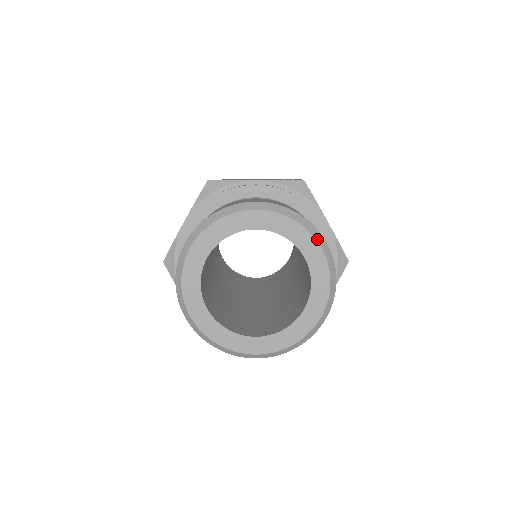
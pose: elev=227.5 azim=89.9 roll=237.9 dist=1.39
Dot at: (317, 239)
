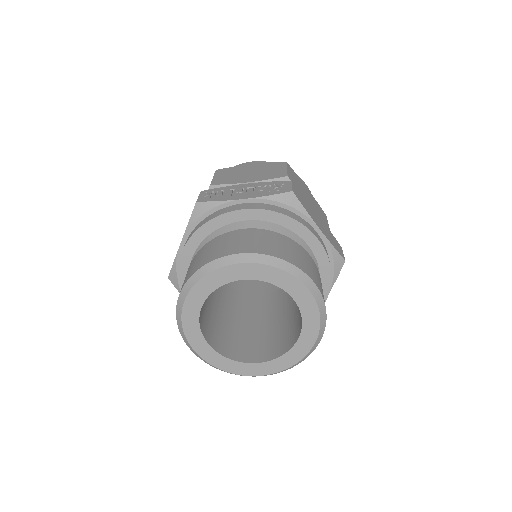
Dot at: (303, 282)
